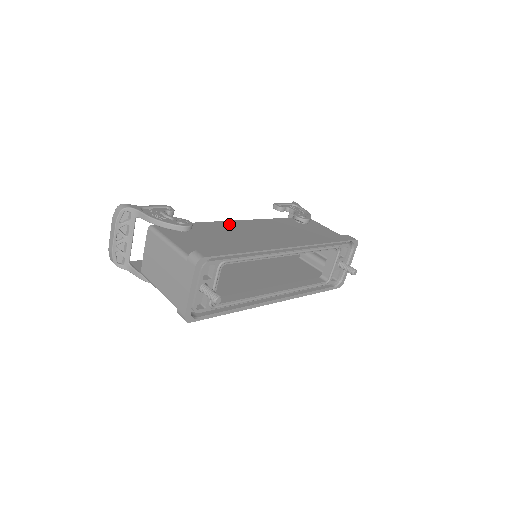
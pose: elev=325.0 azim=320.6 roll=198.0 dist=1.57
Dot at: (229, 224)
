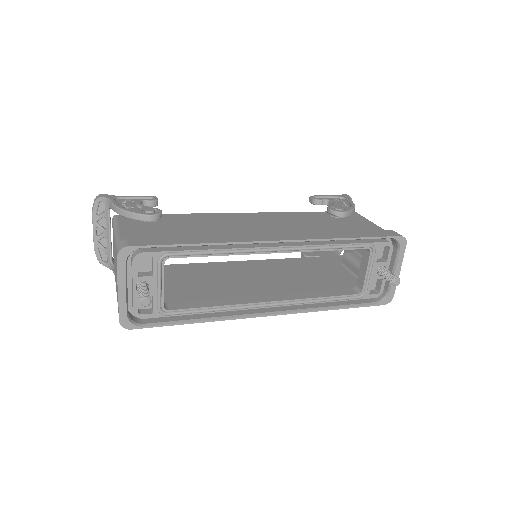
Dot at: (222, 216)
